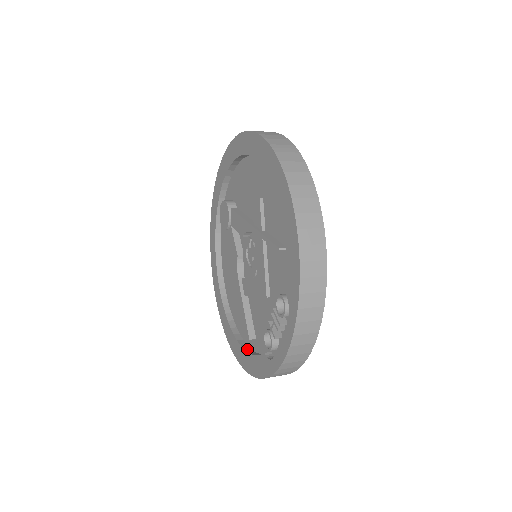
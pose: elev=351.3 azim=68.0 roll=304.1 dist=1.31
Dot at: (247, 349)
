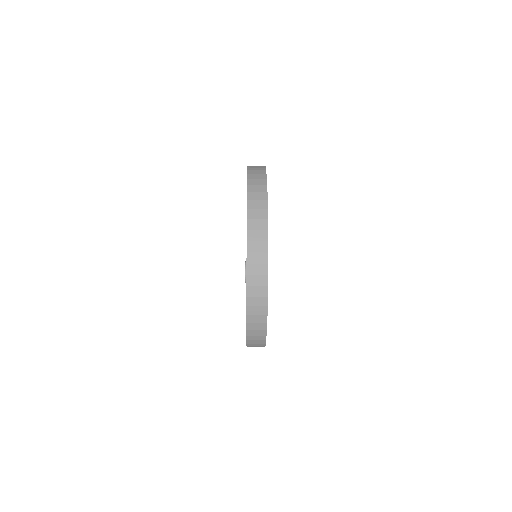
Dot at: occluded
